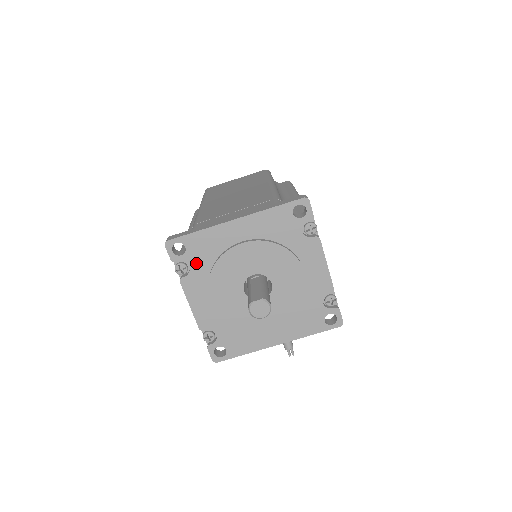
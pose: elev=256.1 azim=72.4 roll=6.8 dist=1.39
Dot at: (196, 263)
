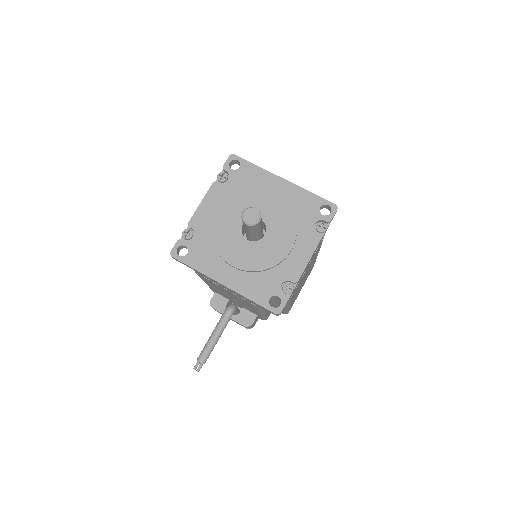
Dot at: (235, 181)
